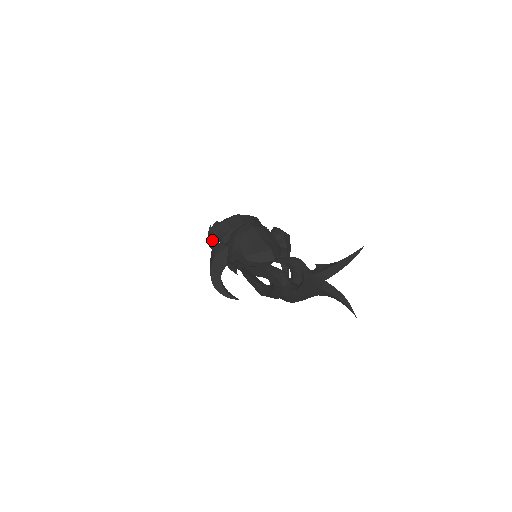
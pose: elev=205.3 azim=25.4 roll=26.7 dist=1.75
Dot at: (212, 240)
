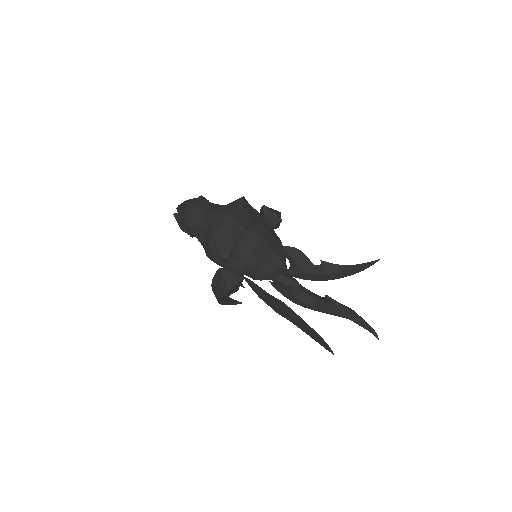
Dot at: (189, 229)
